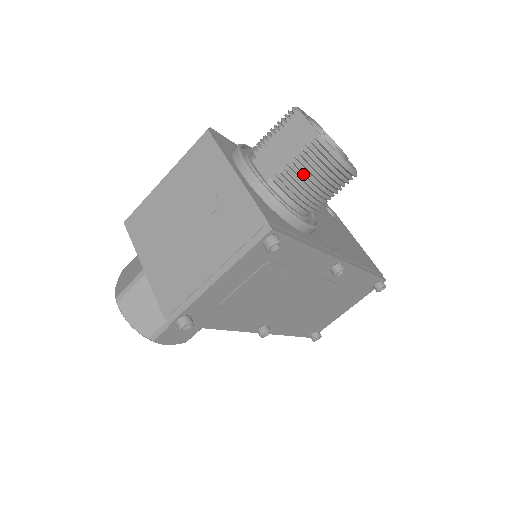
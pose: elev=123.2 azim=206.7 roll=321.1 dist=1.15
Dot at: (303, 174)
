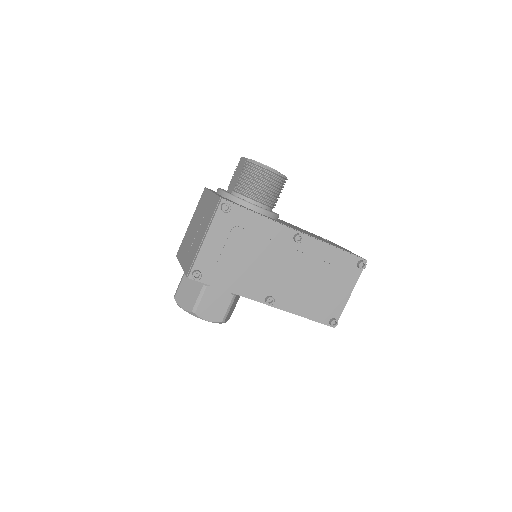
Dot at: (246, 180)
